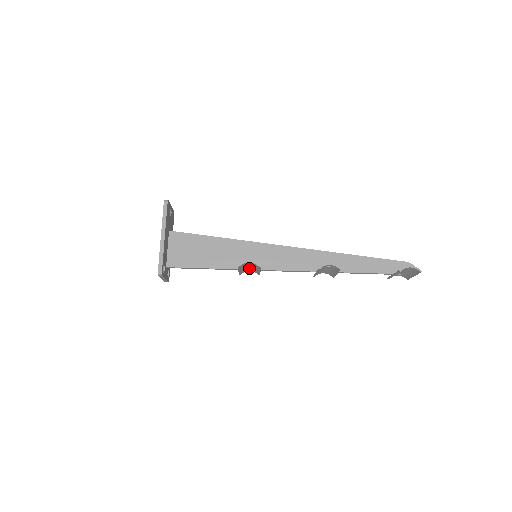
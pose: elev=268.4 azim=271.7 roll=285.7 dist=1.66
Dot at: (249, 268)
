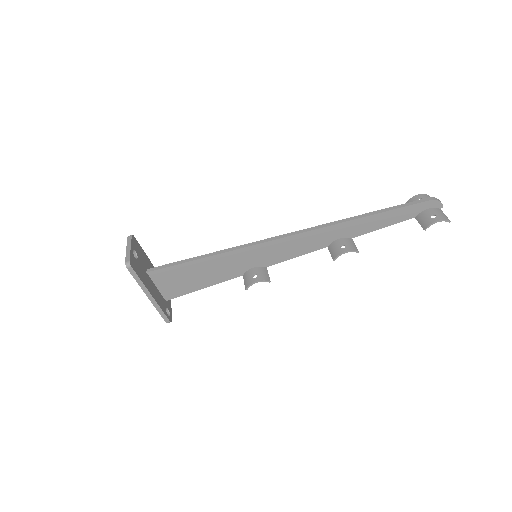
Dot at: occluded
